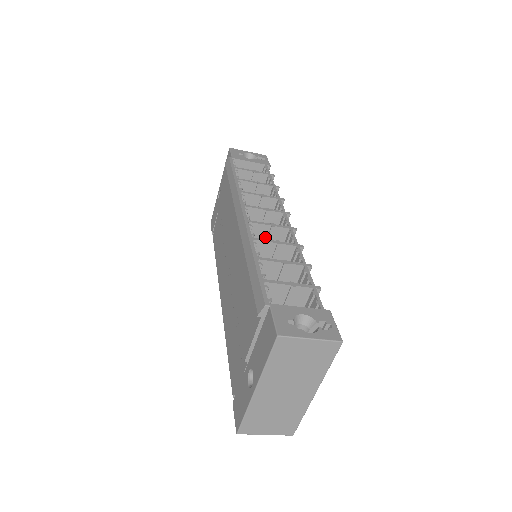
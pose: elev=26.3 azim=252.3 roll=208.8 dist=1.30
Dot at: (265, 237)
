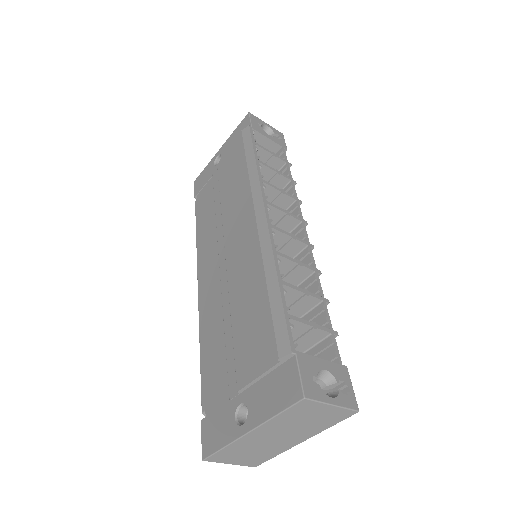
Dot at: (280, 246)
